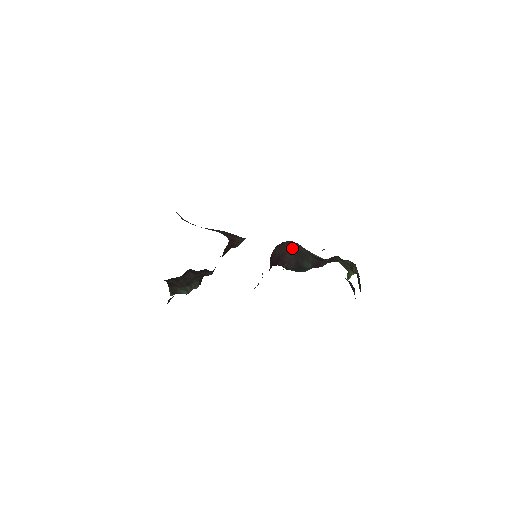
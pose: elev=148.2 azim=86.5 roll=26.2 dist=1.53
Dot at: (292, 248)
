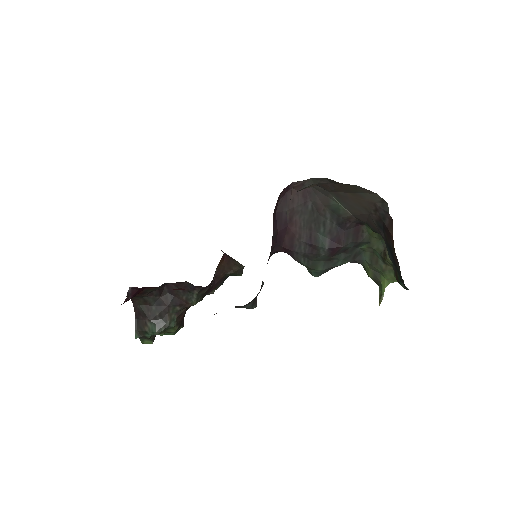
Dot at: (303, 199)
